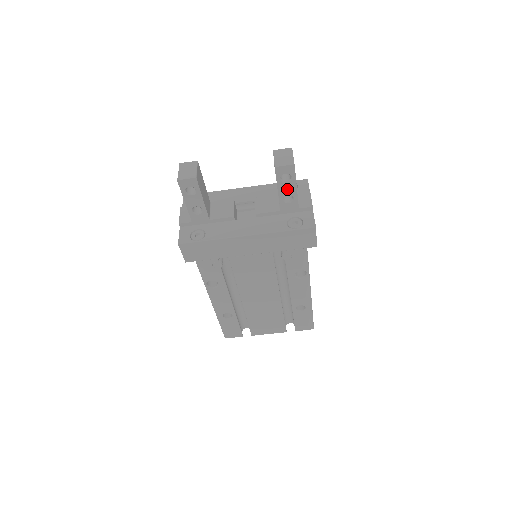
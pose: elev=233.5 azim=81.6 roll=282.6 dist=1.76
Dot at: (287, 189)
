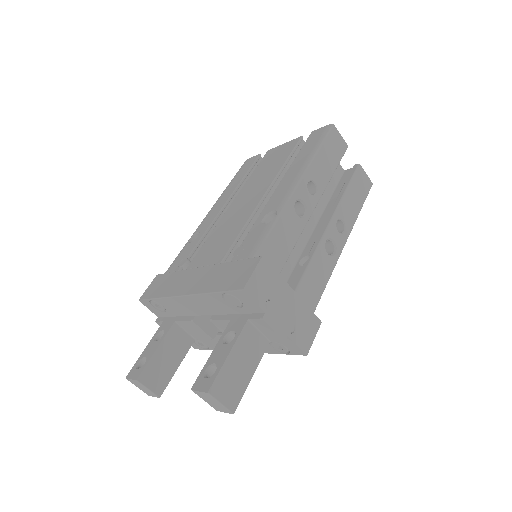
Dot at: occluded
